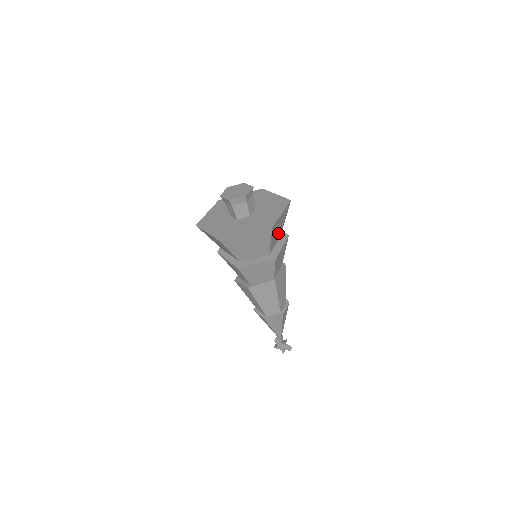
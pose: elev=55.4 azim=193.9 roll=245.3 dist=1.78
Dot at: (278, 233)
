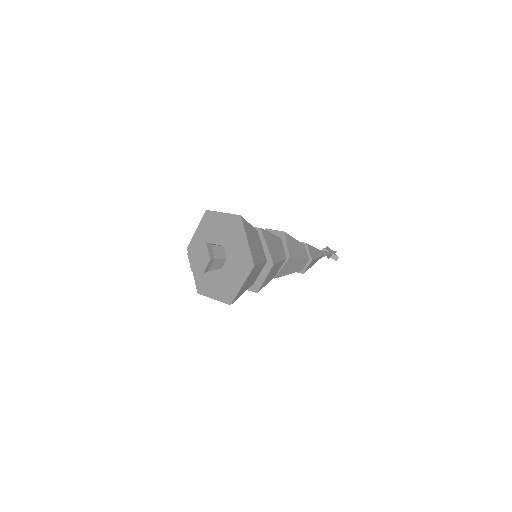
Dot at: (256, 274)
